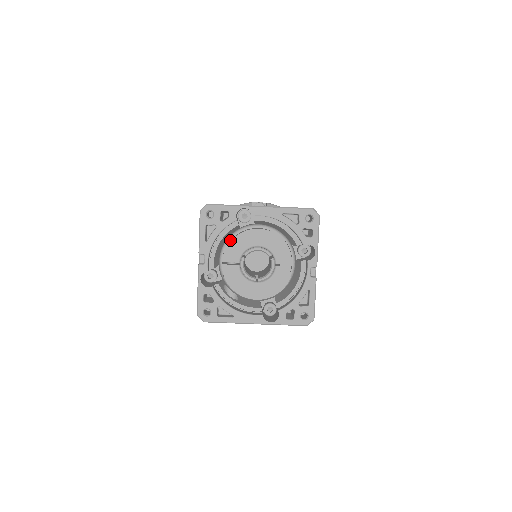
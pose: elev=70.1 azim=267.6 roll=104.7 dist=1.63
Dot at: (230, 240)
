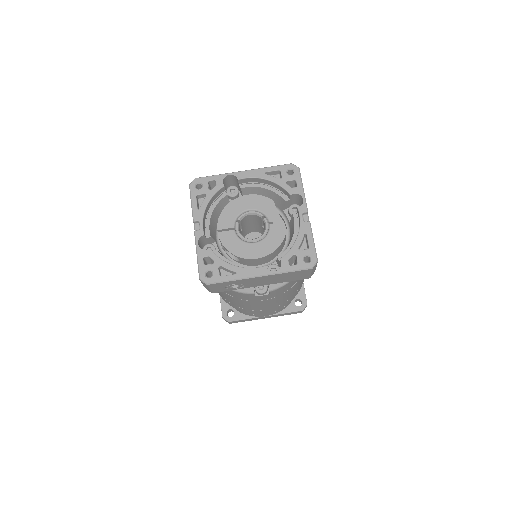
Dot at: occluded
